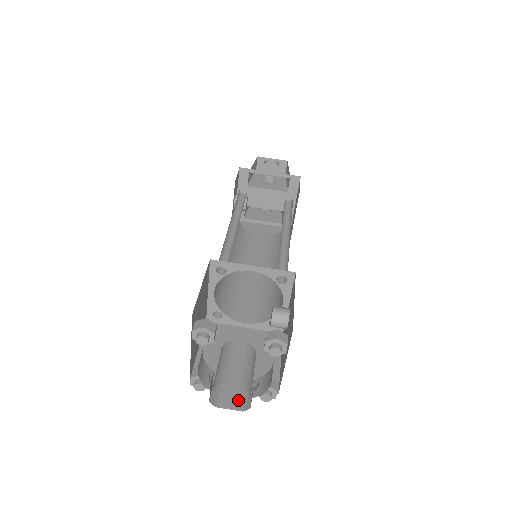
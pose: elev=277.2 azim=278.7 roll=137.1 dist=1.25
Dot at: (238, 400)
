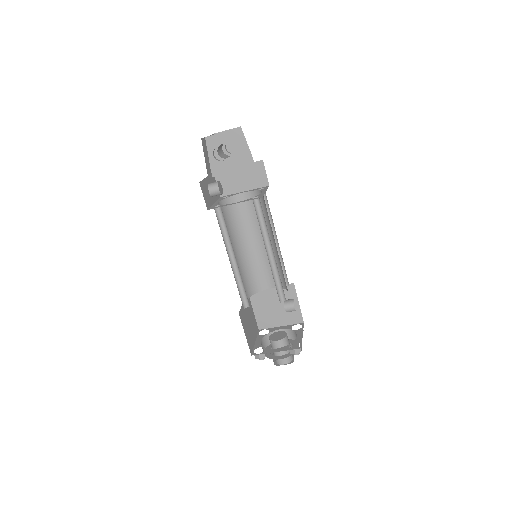
Dot at: occluded
